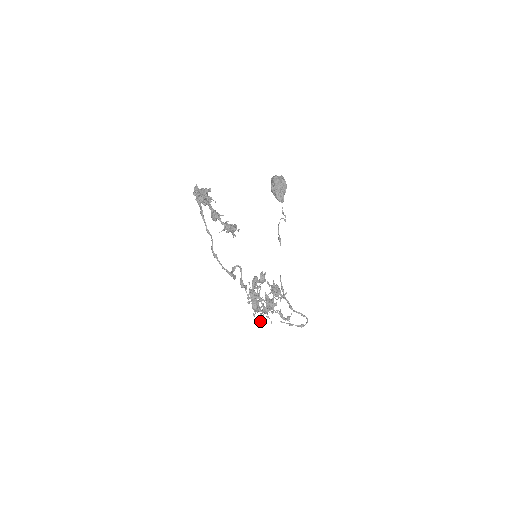
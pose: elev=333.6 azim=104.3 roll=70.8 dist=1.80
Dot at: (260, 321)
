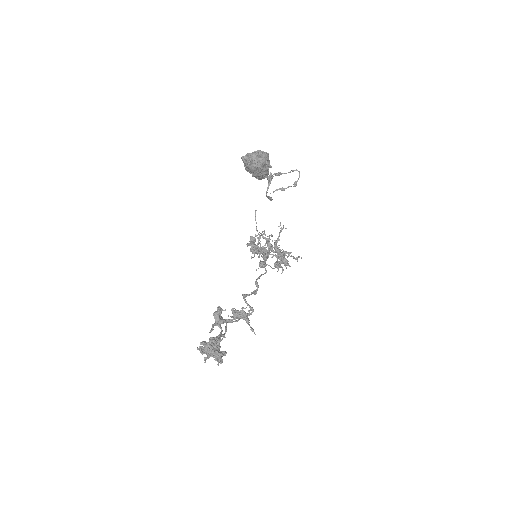
Dot at: occluded
